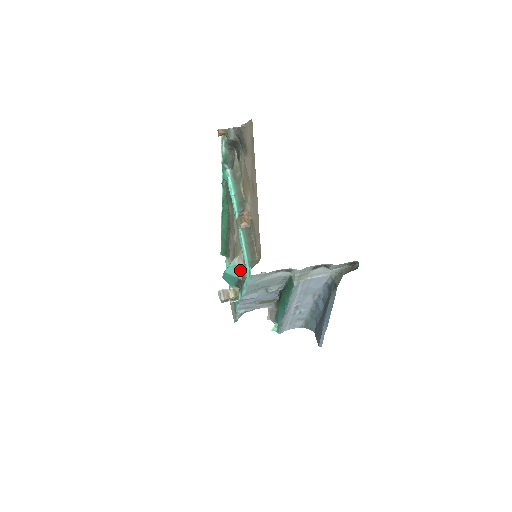
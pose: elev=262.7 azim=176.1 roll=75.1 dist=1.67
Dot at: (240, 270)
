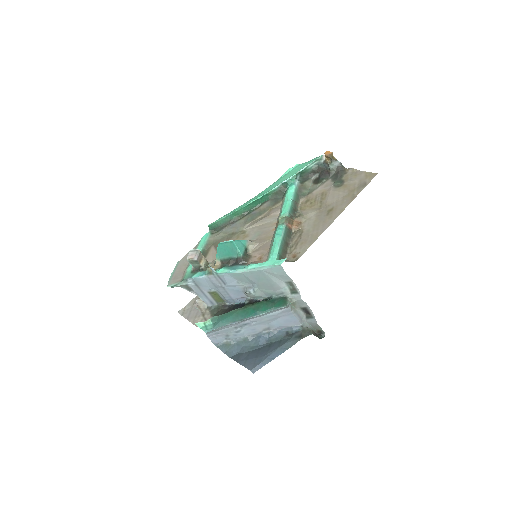
Dot at: (247, 252)
